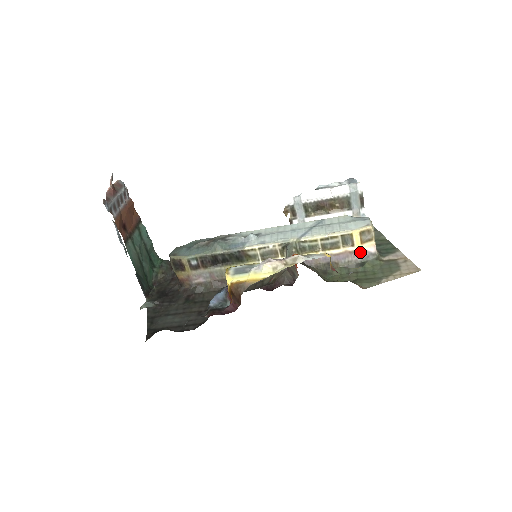
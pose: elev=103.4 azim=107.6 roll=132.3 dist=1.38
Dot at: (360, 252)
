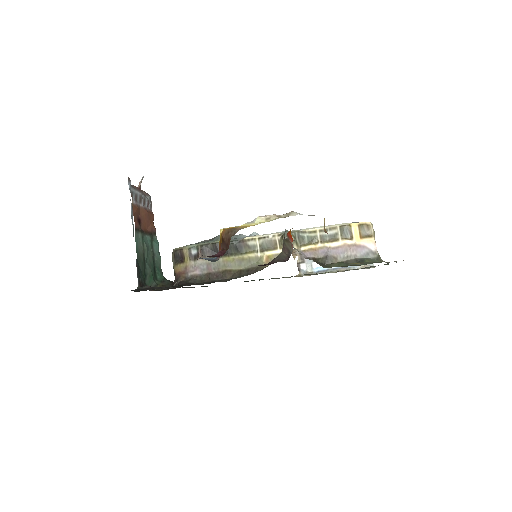
Dot at: (359, 247)
